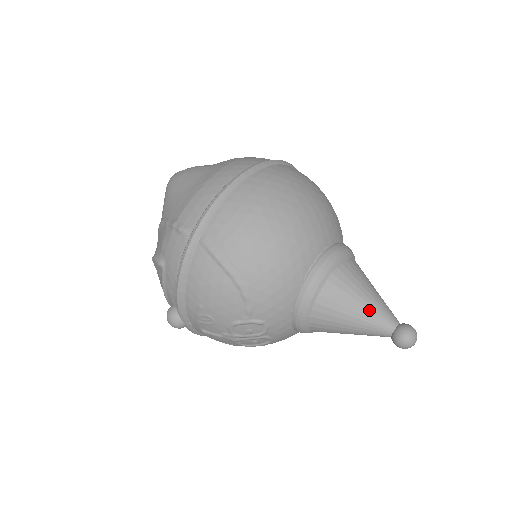
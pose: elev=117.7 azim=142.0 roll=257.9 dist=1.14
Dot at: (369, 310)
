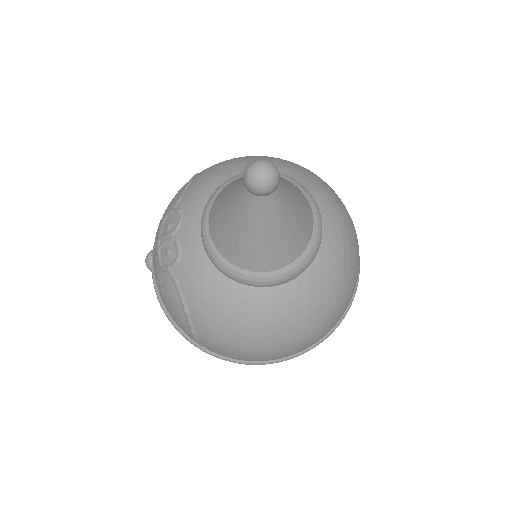
Dot at: occluded
